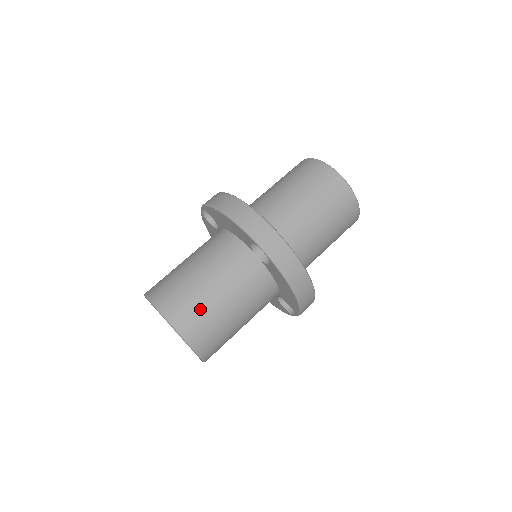
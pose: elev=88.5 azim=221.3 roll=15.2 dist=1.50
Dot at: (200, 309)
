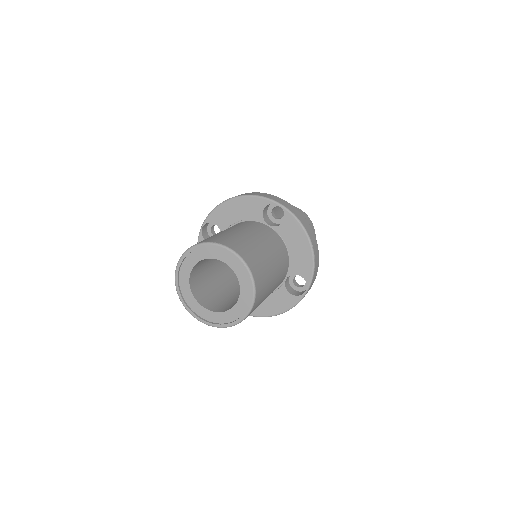
Dot at: (244, 242)
